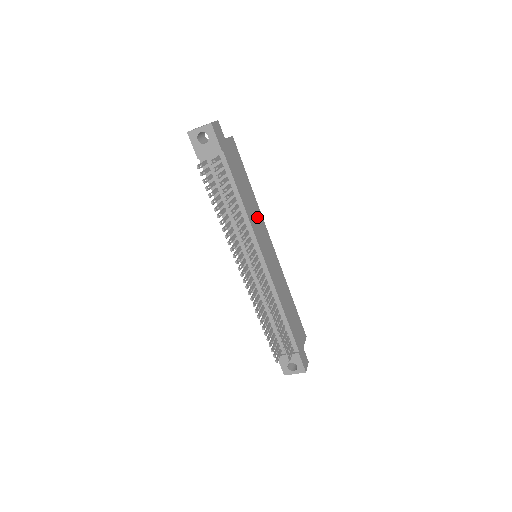
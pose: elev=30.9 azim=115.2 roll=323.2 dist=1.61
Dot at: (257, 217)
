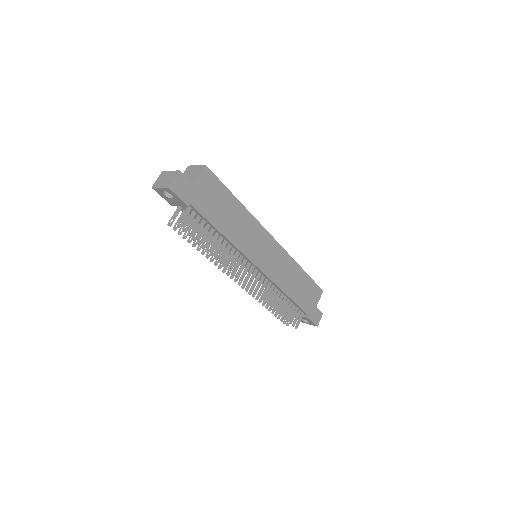
Dot at: (249, 230)
